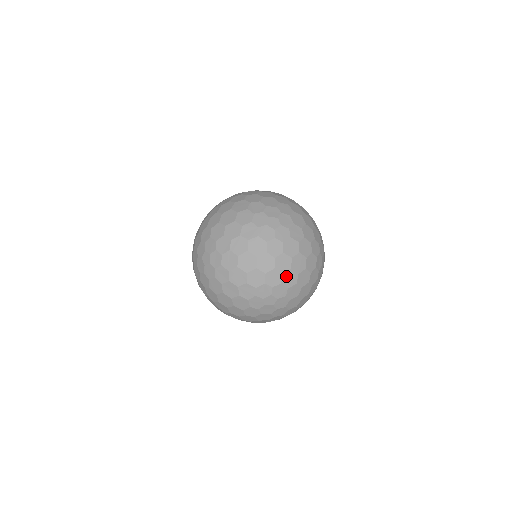
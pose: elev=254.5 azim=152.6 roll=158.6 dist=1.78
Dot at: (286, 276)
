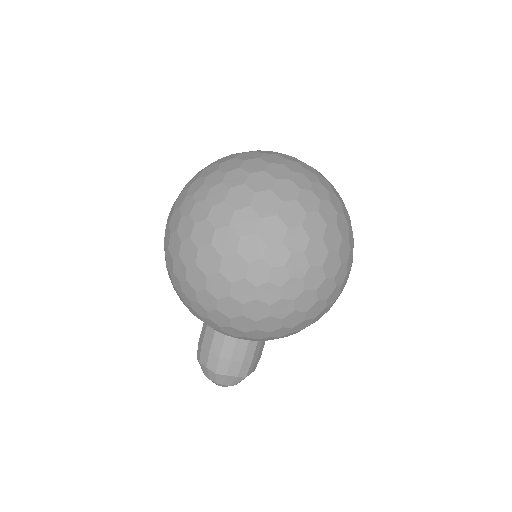
Dot at: occluded
